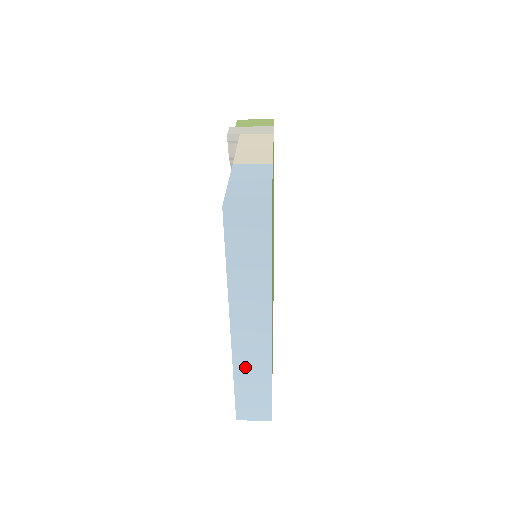
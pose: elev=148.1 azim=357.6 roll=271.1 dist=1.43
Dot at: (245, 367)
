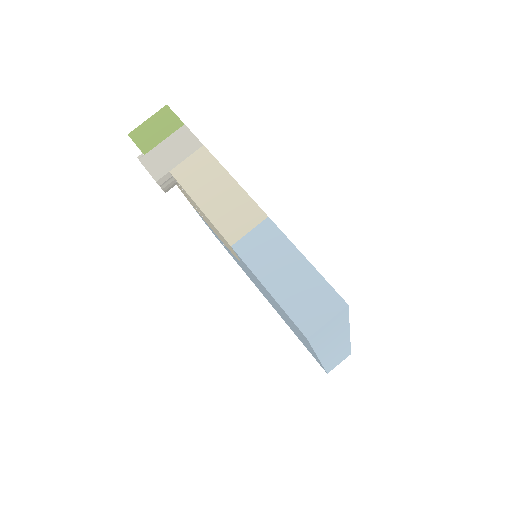
Dot at: (332, 359)
